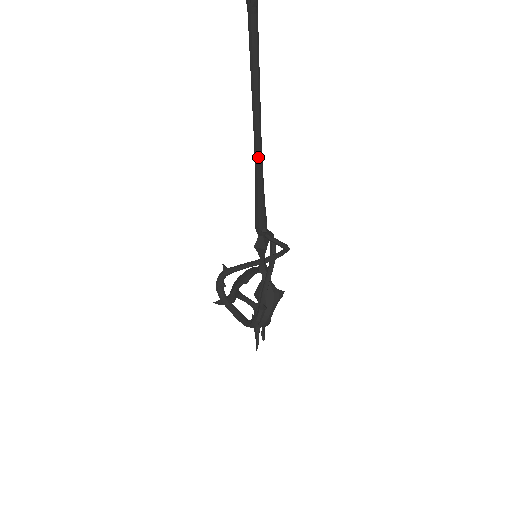
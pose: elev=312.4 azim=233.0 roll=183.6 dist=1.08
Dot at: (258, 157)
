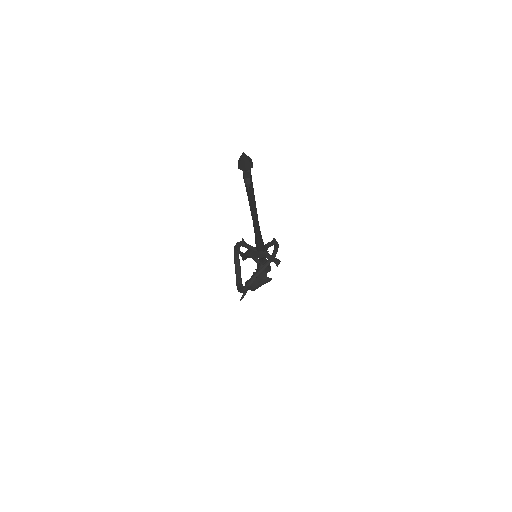
Dot at: (255, 228)
